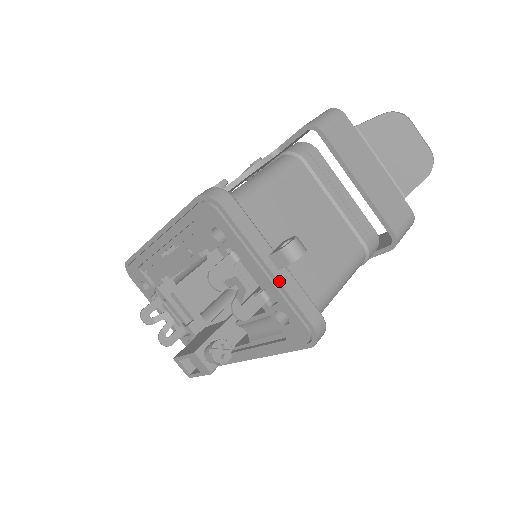
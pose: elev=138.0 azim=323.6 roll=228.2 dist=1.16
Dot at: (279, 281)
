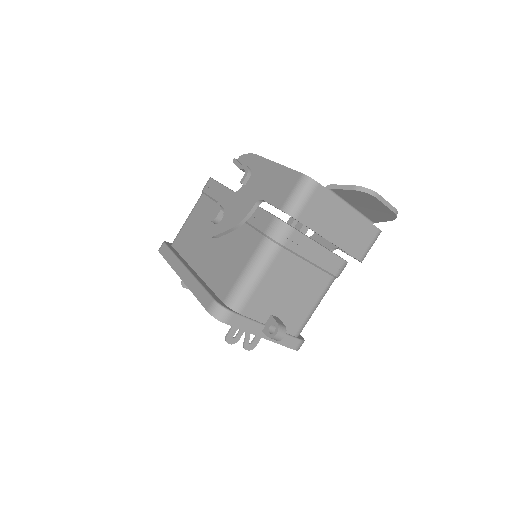
Dot at: (271, 340)
